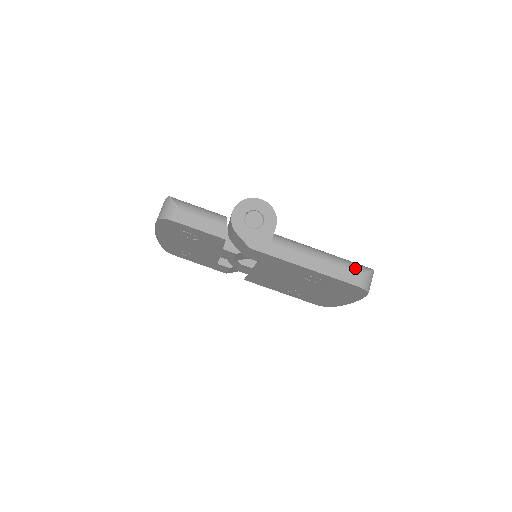
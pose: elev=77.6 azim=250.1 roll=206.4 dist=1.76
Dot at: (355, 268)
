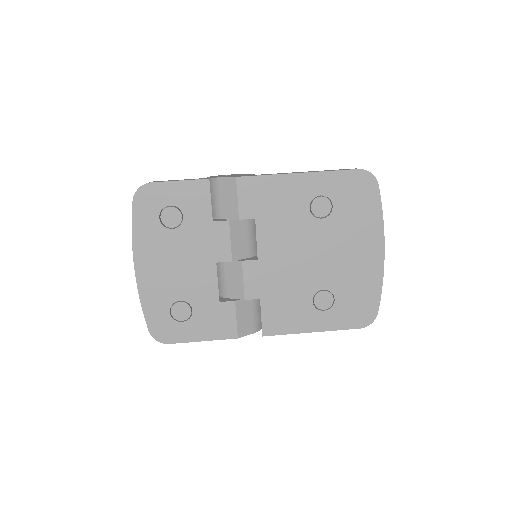
Dot at: occluded
